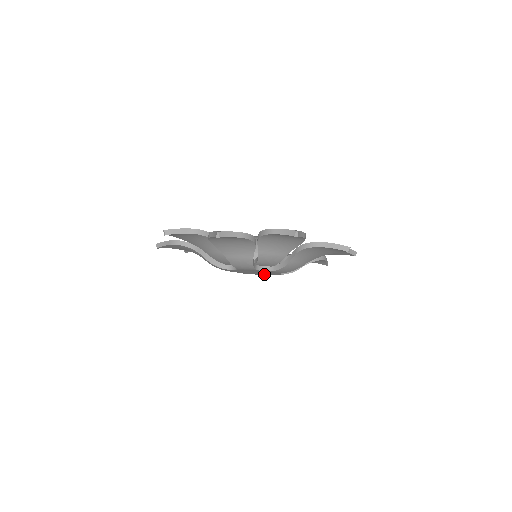
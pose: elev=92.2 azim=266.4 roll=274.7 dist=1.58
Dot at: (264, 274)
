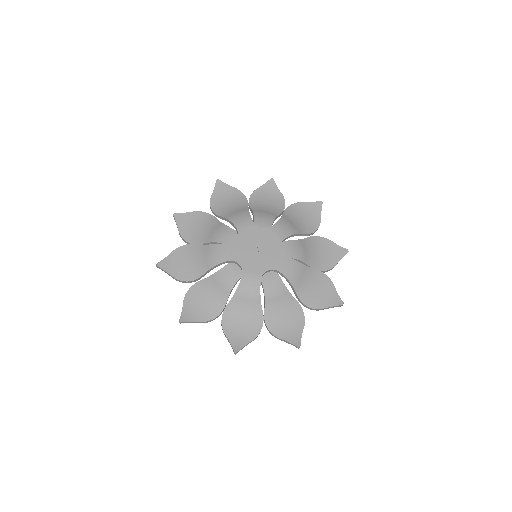
Dot at: (269, 266)
